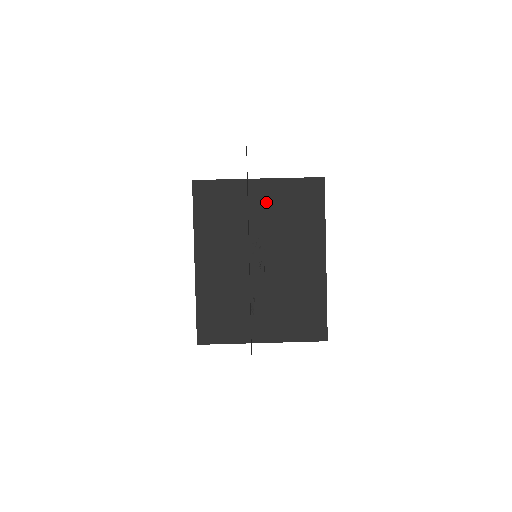
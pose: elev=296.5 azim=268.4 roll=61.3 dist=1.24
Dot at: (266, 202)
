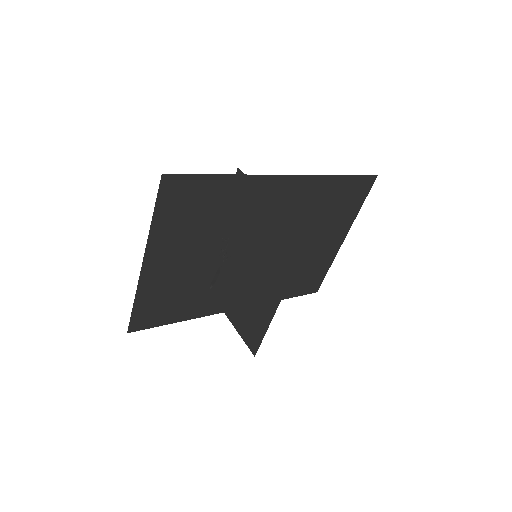
Dot at: (267, 223)
